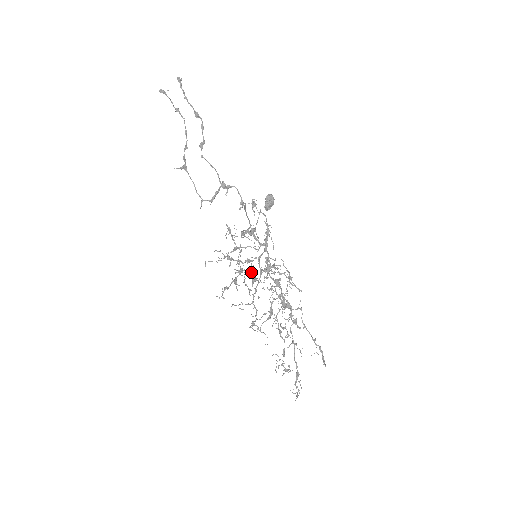
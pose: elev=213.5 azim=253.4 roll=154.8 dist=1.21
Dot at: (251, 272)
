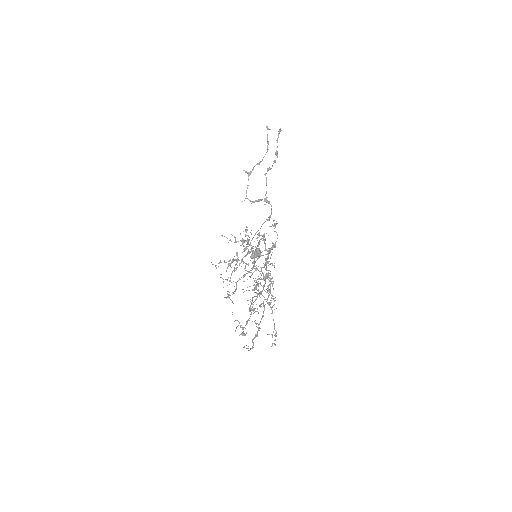
Dot at: occluded
